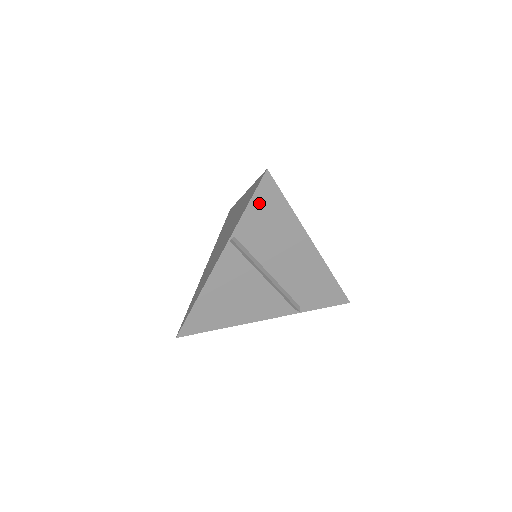
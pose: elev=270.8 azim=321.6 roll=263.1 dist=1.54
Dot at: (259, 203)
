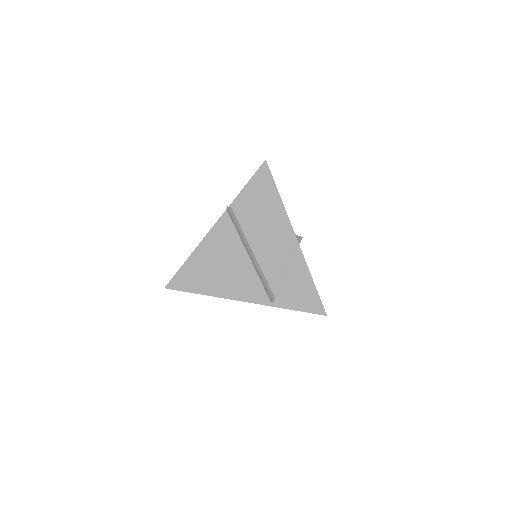
Dot at: (255, 185)
